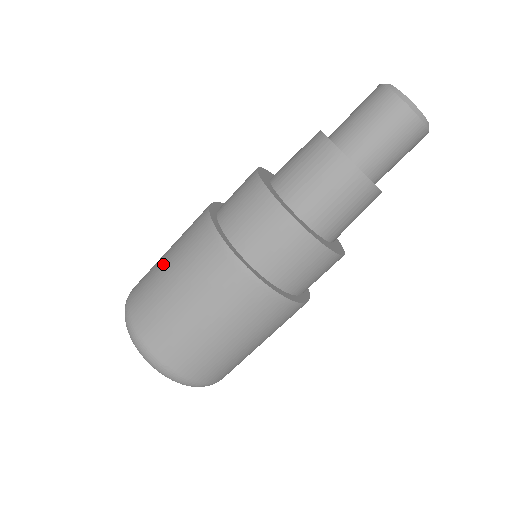
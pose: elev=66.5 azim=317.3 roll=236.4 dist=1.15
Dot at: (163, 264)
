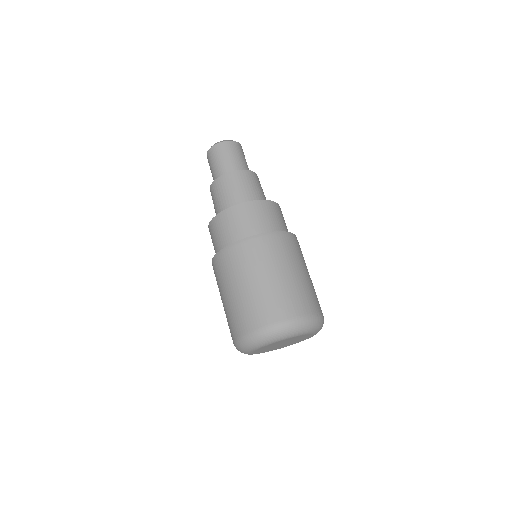
Dot at: (254, 285)
